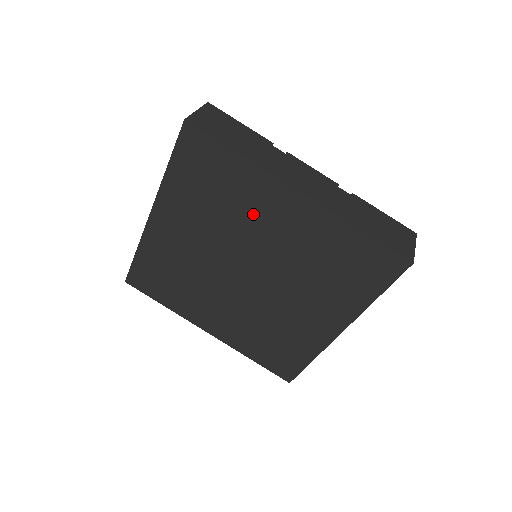
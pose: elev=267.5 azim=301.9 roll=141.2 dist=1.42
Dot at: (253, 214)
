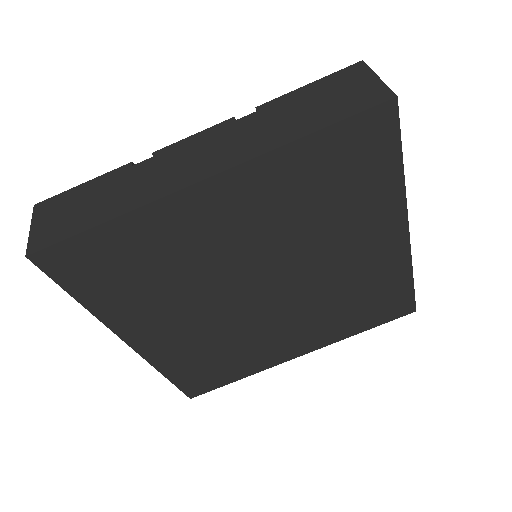
Dot at: (198, 246)
